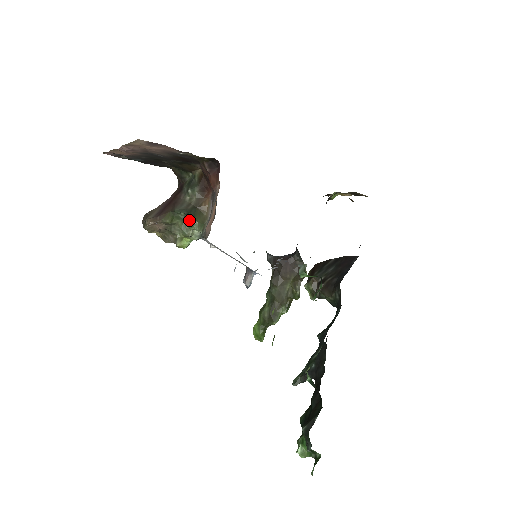
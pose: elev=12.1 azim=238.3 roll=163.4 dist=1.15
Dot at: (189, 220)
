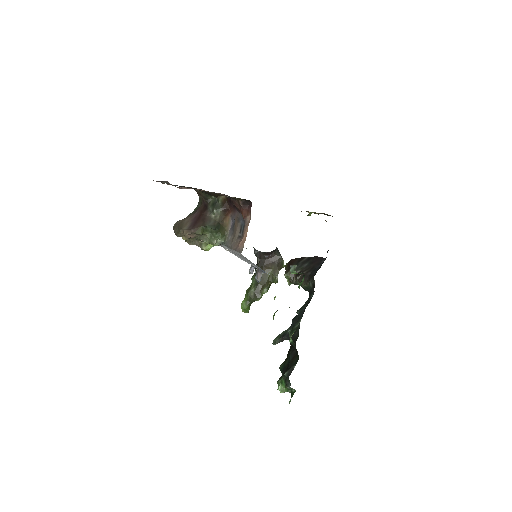
Dot at: (215, 233)
